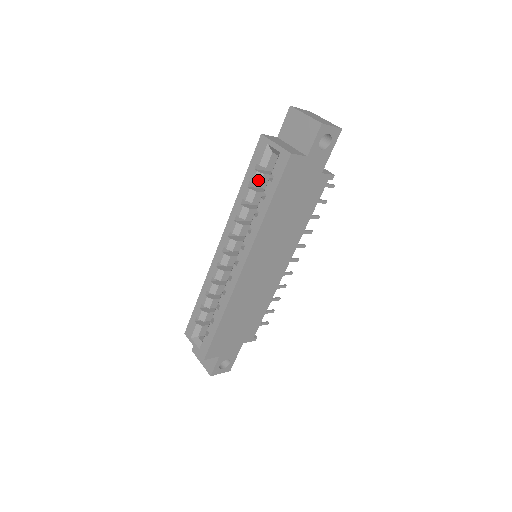
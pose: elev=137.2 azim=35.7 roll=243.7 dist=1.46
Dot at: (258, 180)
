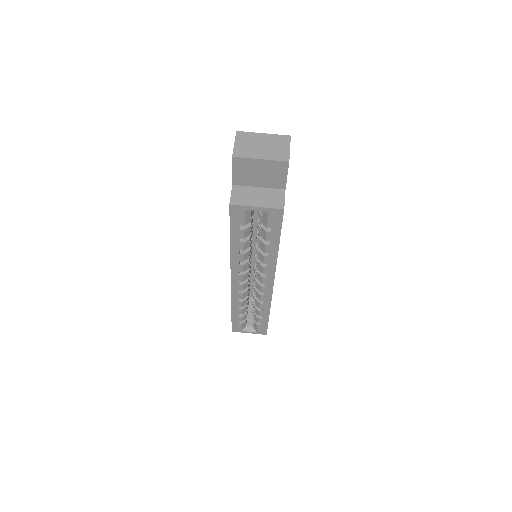
Dot at: (248, 233)
